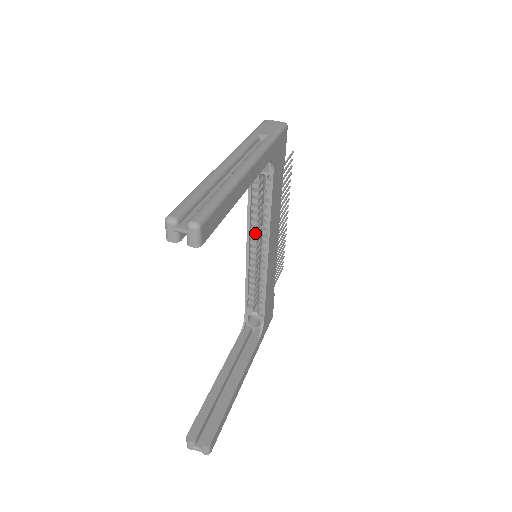
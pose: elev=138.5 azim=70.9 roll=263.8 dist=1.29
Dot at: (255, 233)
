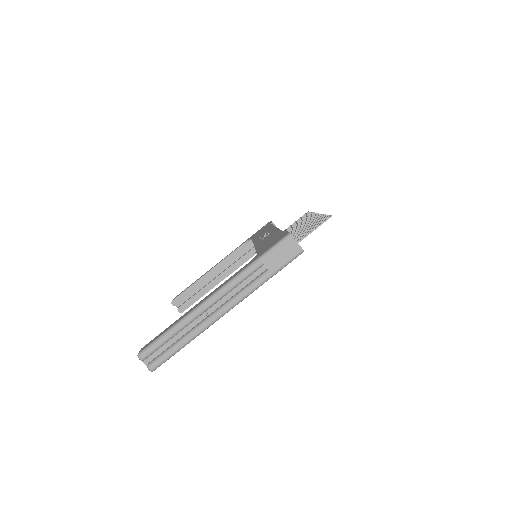
Dot at: occluded
